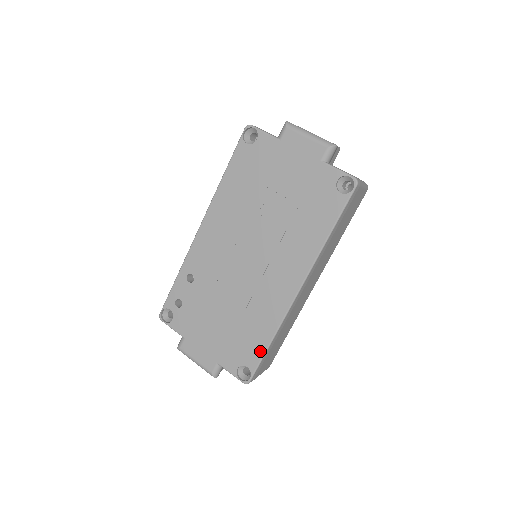
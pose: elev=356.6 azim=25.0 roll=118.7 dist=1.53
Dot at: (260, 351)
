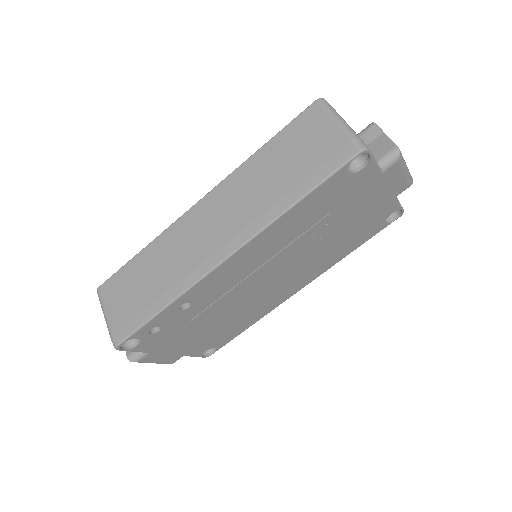
Dot at: (236, 335)
